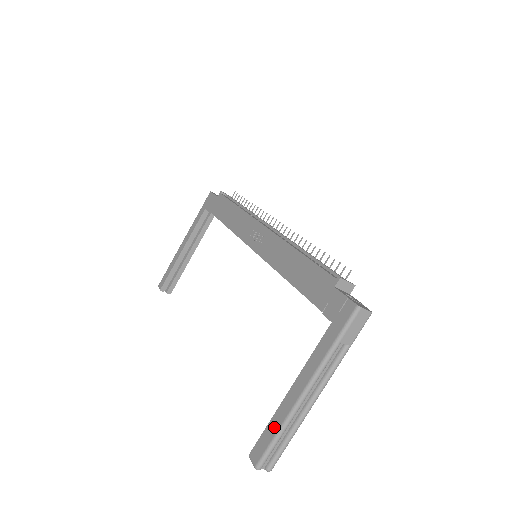
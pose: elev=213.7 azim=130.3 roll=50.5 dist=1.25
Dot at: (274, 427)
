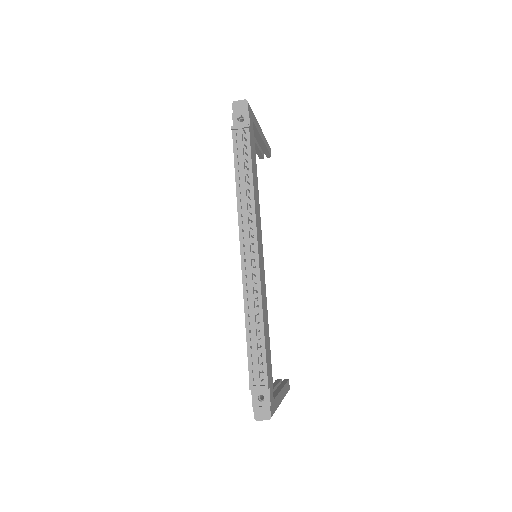
Dot at: occluded
